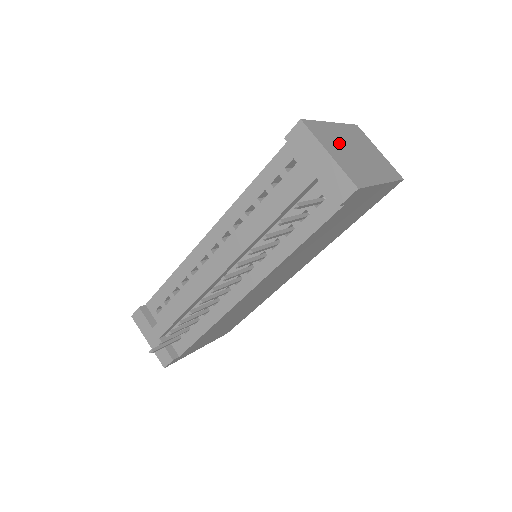
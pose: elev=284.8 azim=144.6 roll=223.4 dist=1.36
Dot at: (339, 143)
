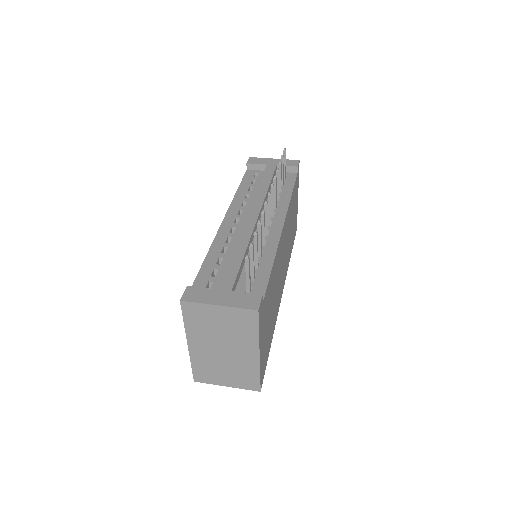
Dot at: occluded
